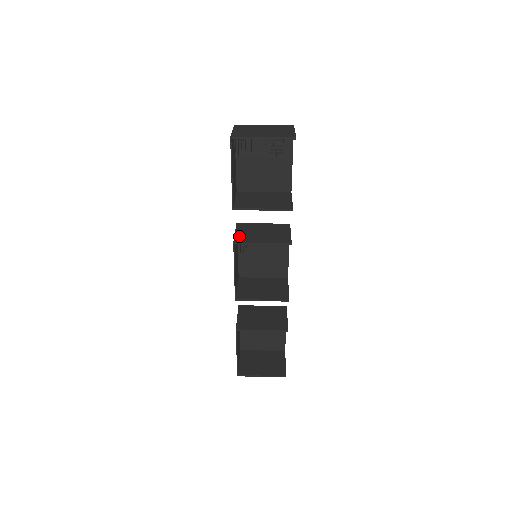
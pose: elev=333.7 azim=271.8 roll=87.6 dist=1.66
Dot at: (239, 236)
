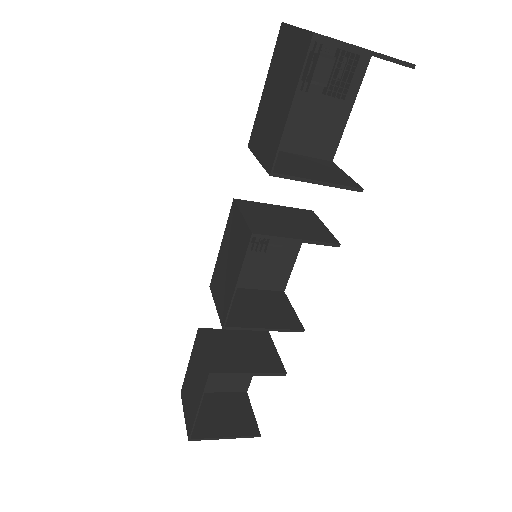
Dot at: (254, 222)
